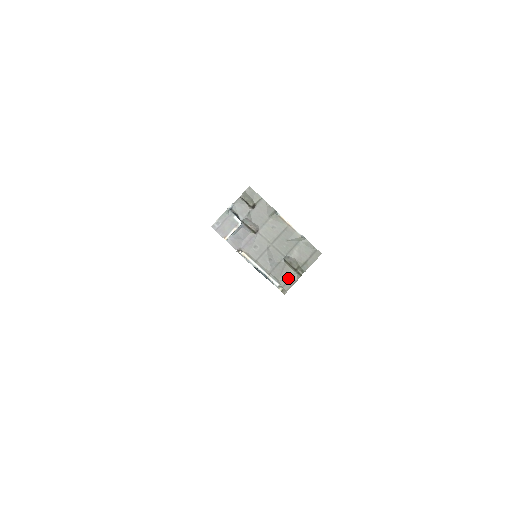
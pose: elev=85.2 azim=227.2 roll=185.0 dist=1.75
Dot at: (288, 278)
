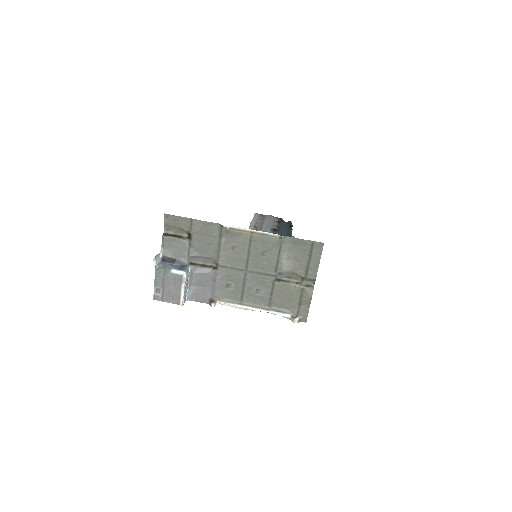
Dot at: (297, 300)
